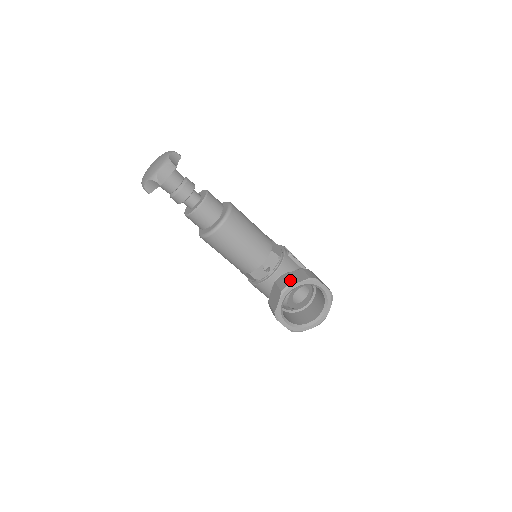
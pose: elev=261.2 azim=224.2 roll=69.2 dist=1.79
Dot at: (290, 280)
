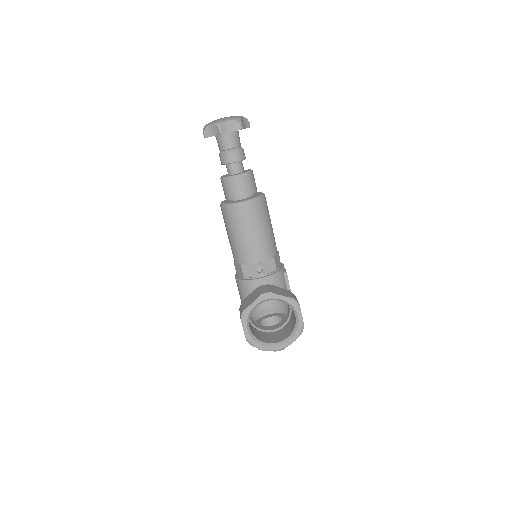
Dot at: (275, 290)
